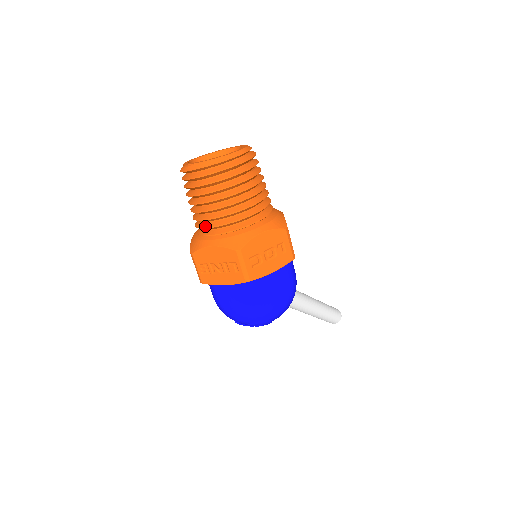
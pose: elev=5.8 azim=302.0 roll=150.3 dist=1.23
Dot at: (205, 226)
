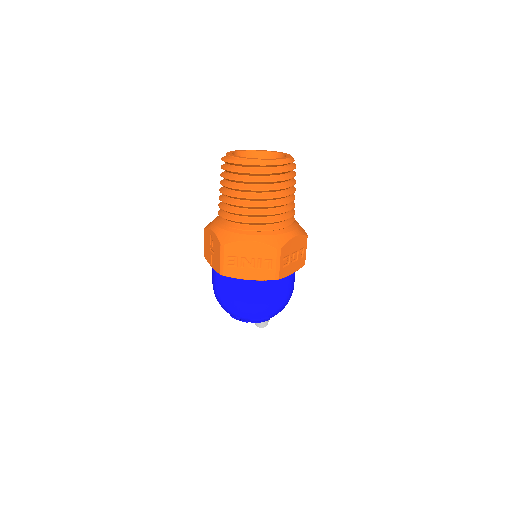
Dot at: (244, 220)
